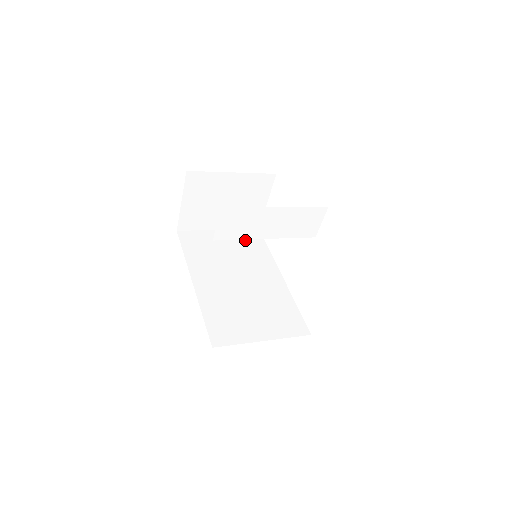
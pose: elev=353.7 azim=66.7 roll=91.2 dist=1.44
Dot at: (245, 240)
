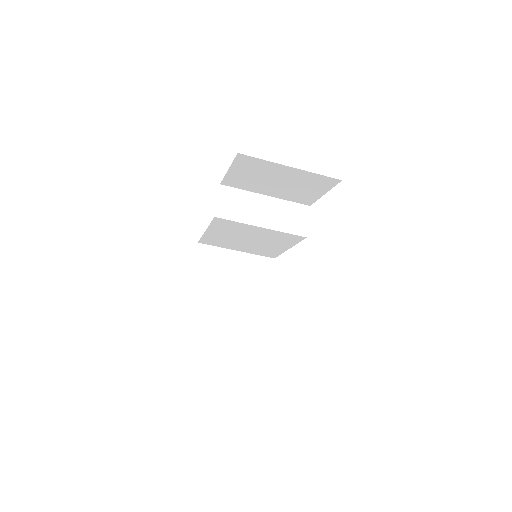
Dot at: occluded
